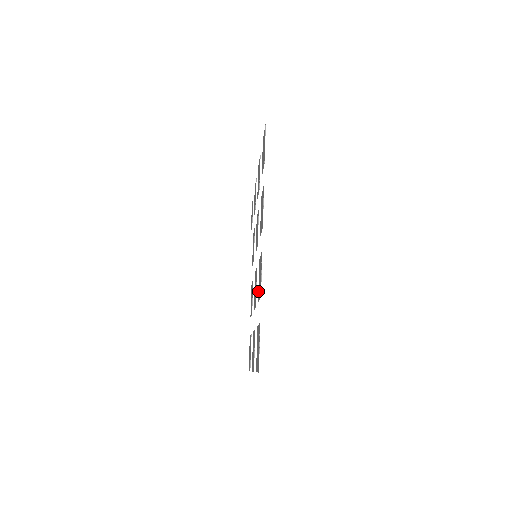
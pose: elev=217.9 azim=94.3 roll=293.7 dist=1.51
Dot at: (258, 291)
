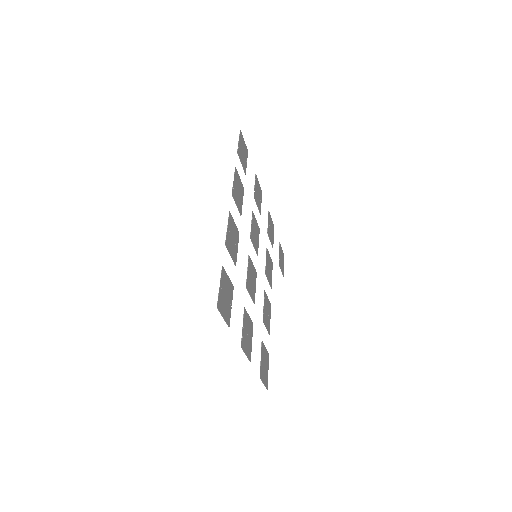
Dot at: (236, 257)
